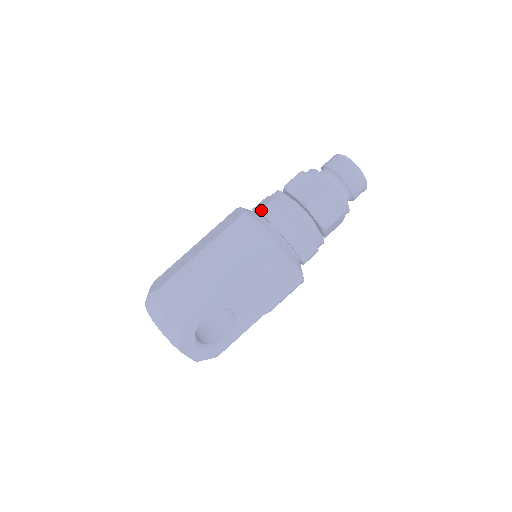
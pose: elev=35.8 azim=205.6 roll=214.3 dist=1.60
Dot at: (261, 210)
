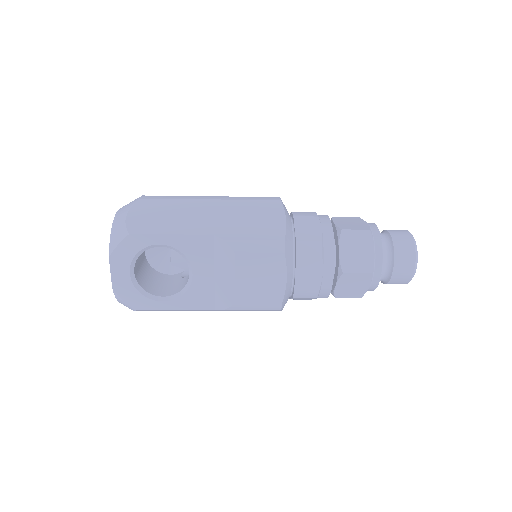
Dot at: occluded
